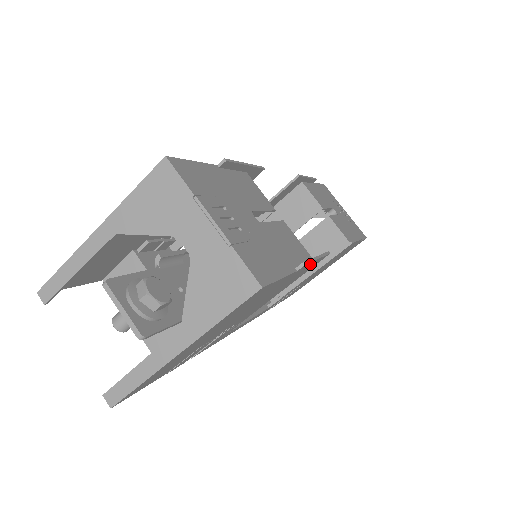
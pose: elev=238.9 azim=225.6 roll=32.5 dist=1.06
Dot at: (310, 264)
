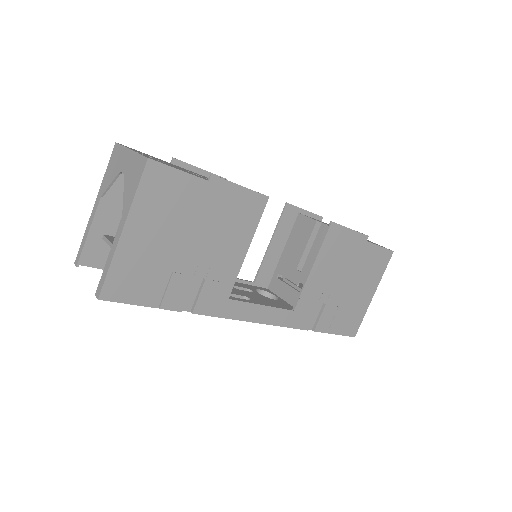
Dot at: (233, 189)
